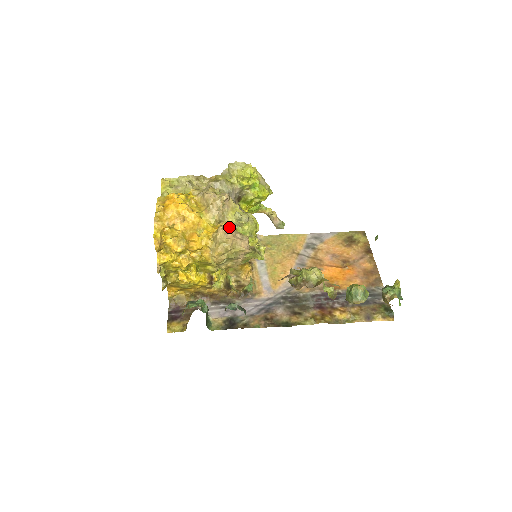
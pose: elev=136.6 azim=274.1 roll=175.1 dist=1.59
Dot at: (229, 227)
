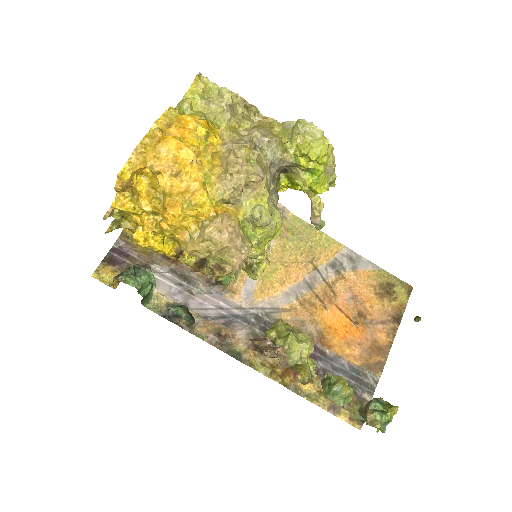
Dot at: (234, 222)
